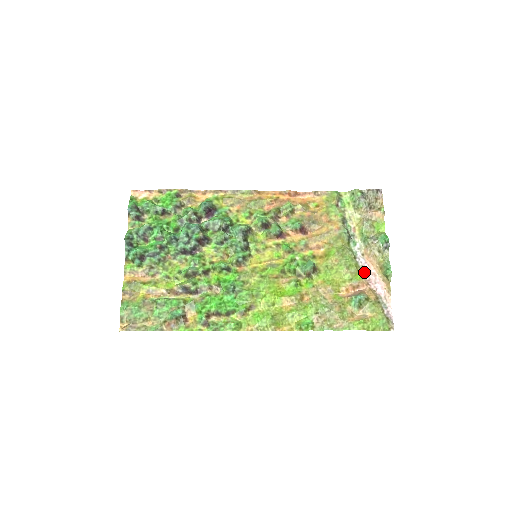
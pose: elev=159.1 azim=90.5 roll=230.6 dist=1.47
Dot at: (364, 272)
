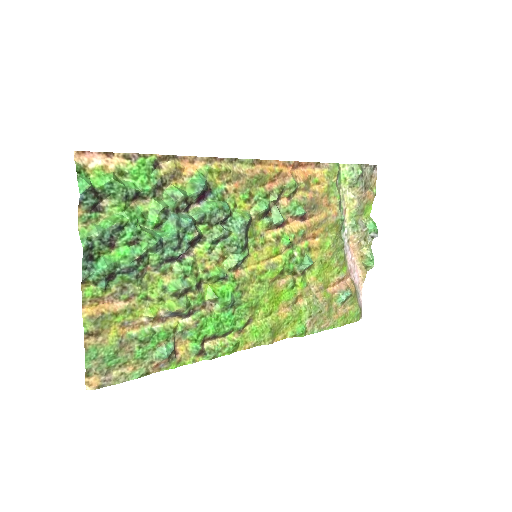
Dot at: (347, 261)
